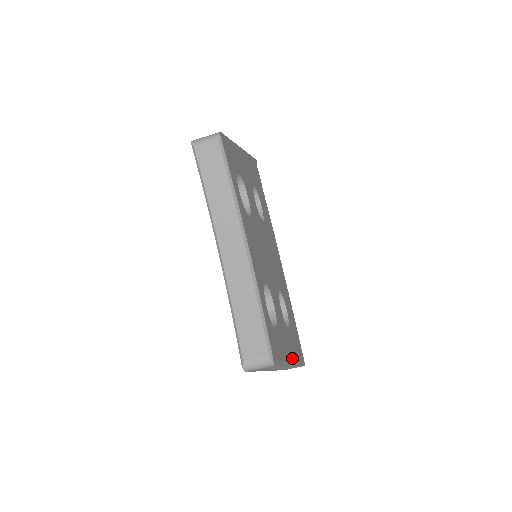
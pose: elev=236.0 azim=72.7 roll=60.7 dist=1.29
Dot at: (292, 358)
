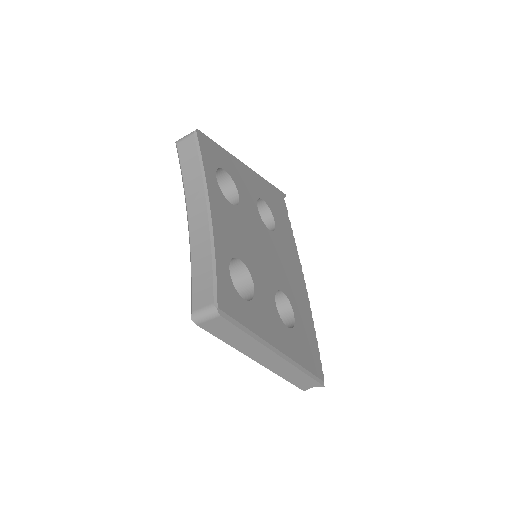
Dot at: (282, 350)
